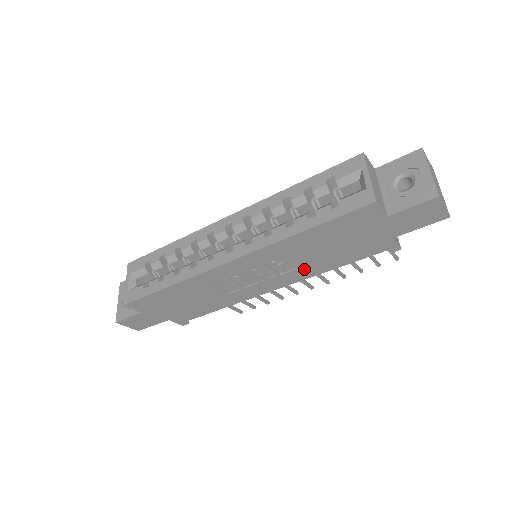
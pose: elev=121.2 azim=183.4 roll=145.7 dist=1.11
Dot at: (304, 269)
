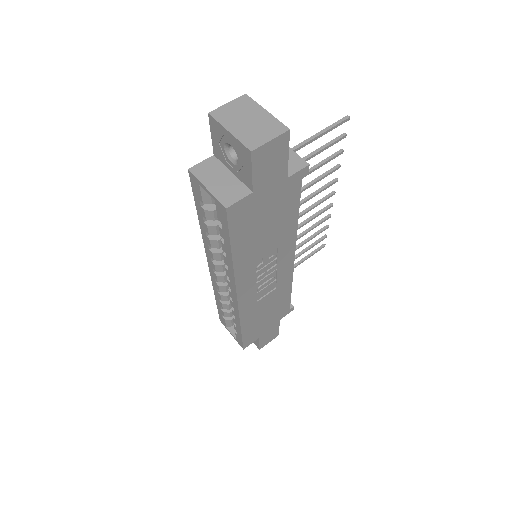
Dot at: (282, 242)
